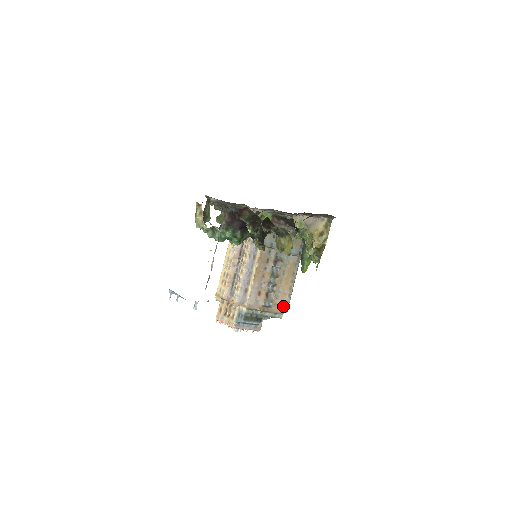
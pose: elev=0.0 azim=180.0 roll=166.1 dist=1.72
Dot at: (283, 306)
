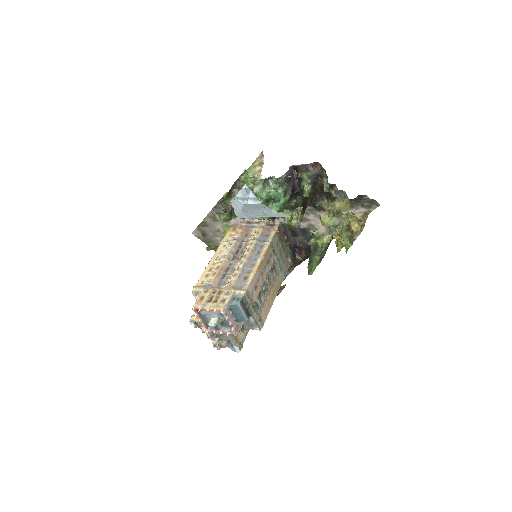
Dot at: (265, 318)
